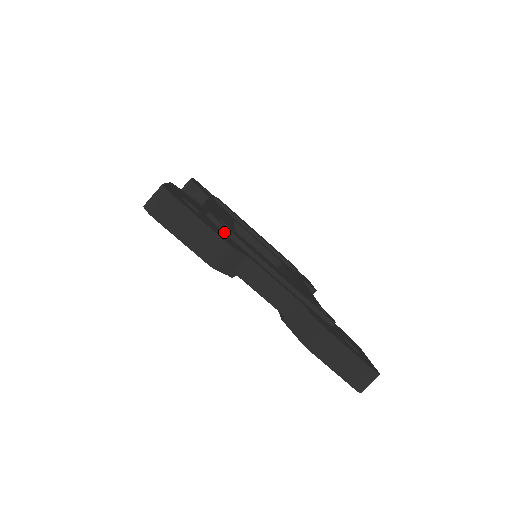
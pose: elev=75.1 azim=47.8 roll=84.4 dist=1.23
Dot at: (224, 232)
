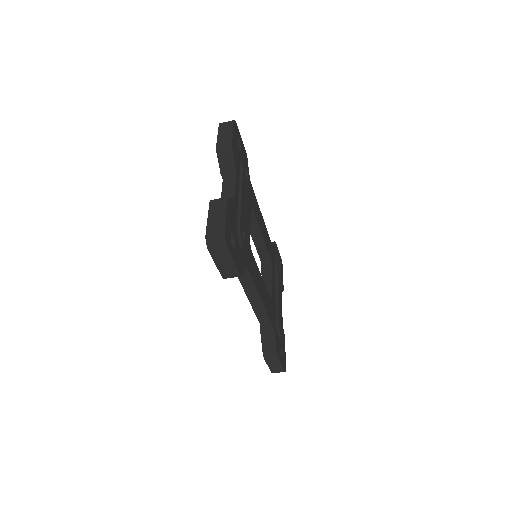
Dot at: (241, 165)
